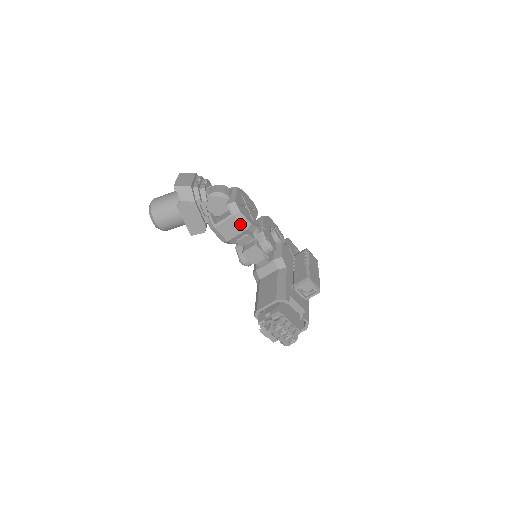
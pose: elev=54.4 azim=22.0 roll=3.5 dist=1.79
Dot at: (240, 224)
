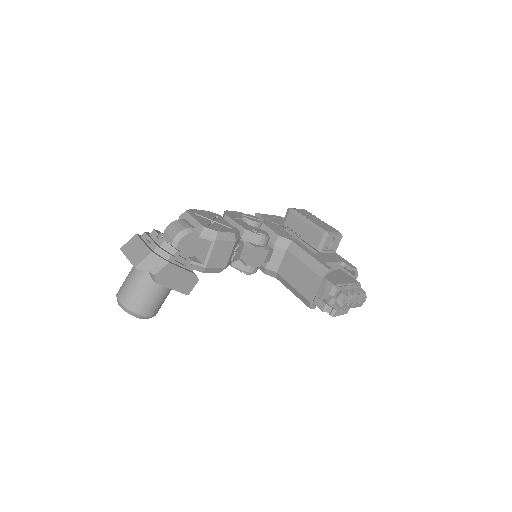
Dot at: (226, 243)
